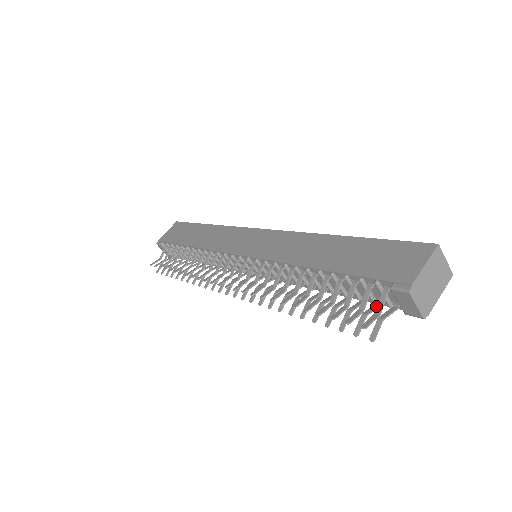
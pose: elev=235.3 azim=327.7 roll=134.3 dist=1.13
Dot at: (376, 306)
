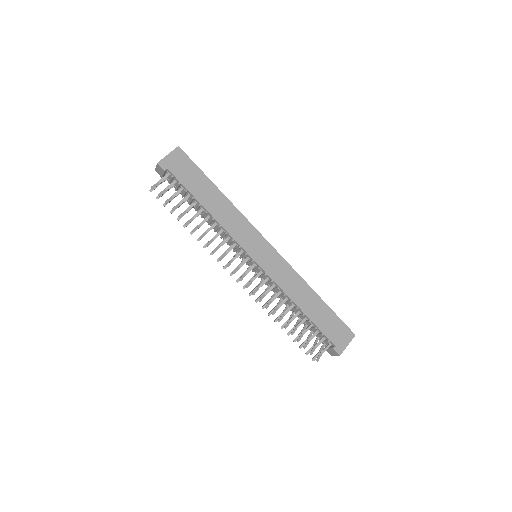
Dot at: occluded
